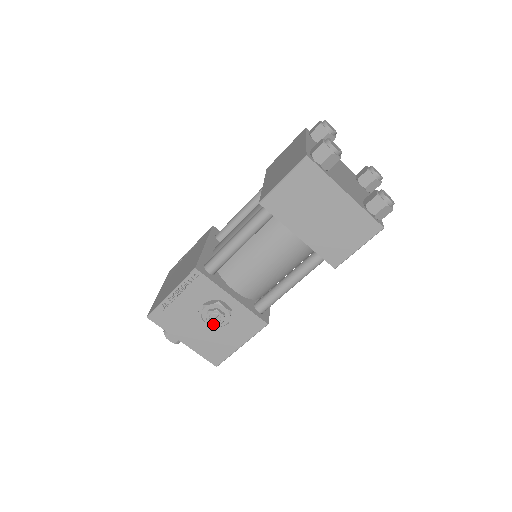
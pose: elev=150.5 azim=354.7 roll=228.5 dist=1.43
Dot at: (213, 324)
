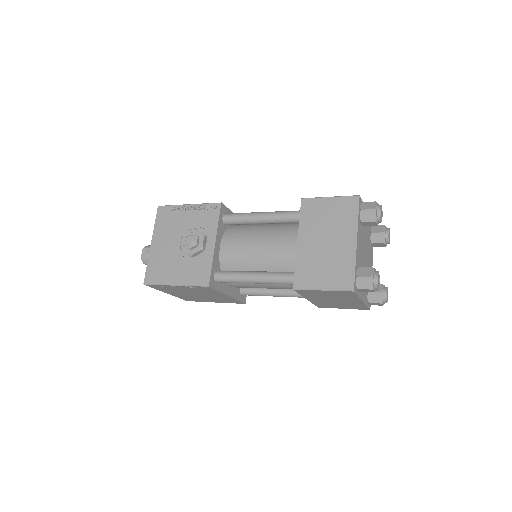
Dot at: (184, 244)
